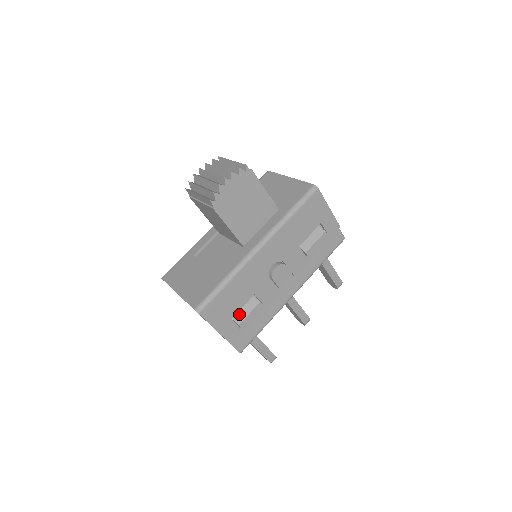
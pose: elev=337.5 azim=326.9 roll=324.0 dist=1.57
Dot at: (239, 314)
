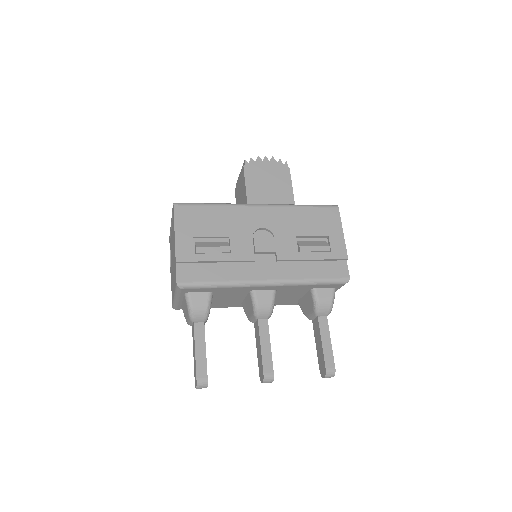
Dot at: (204, 243)
